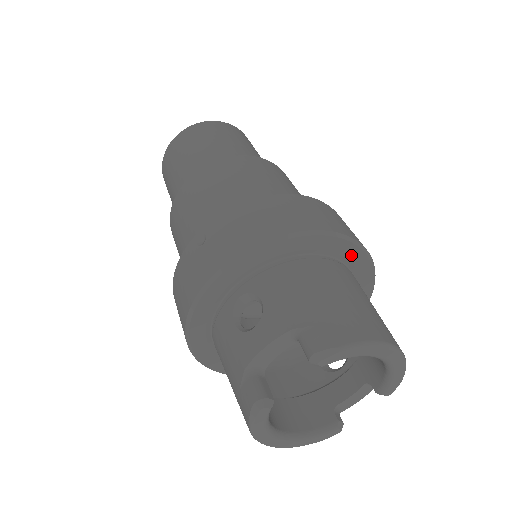
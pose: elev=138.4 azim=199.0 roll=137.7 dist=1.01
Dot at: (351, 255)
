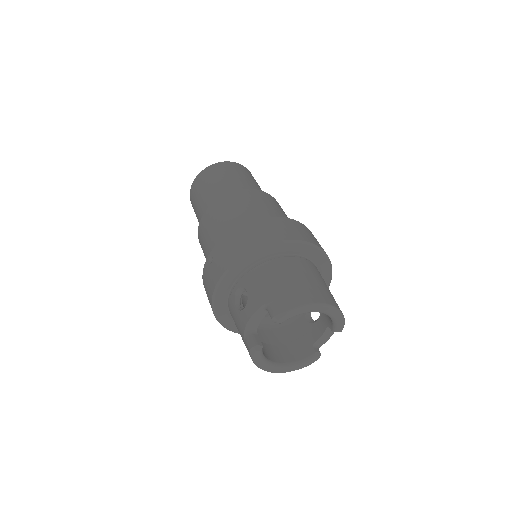
Dot at: (303, 250)
